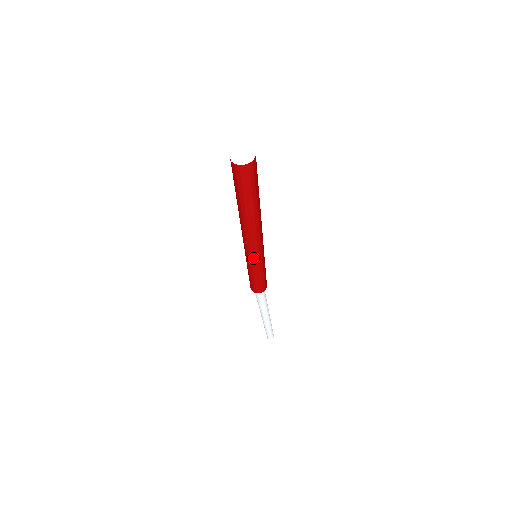
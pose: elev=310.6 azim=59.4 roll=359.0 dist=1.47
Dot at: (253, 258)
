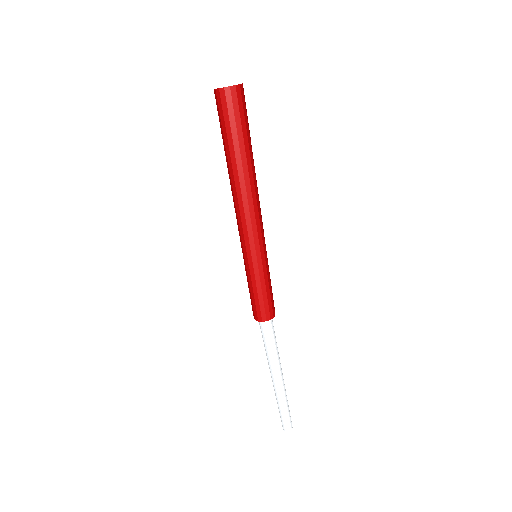
Dot at: (257, 249)
